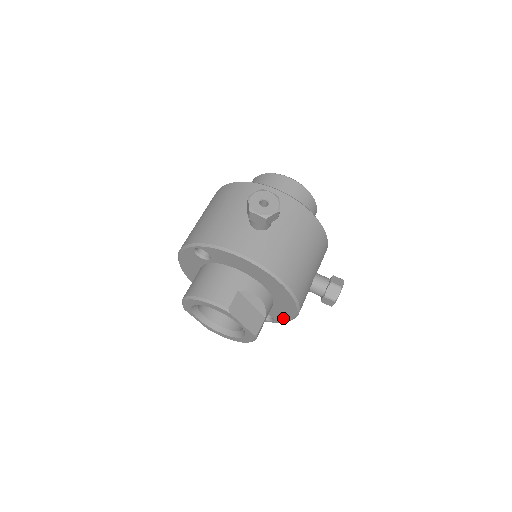
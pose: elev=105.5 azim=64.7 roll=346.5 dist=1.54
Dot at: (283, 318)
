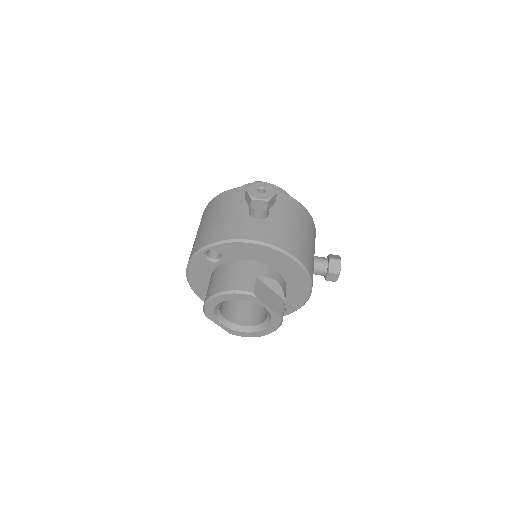
Dot at: (297, 304)
